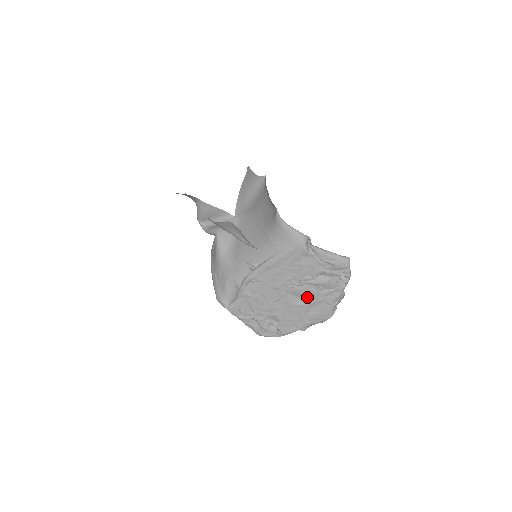
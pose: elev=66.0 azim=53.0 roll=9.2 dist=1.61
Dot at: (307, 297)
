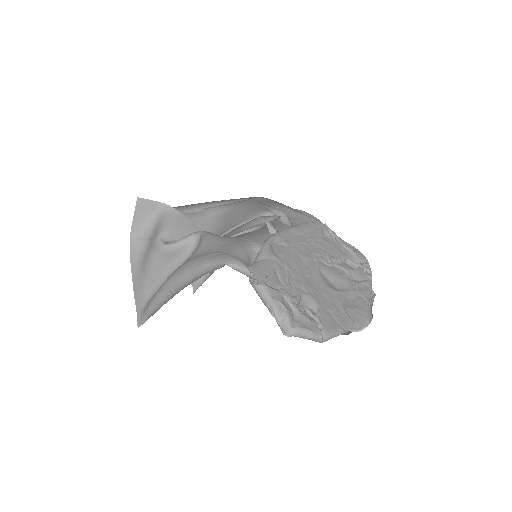
Dot at: (340, 283)
